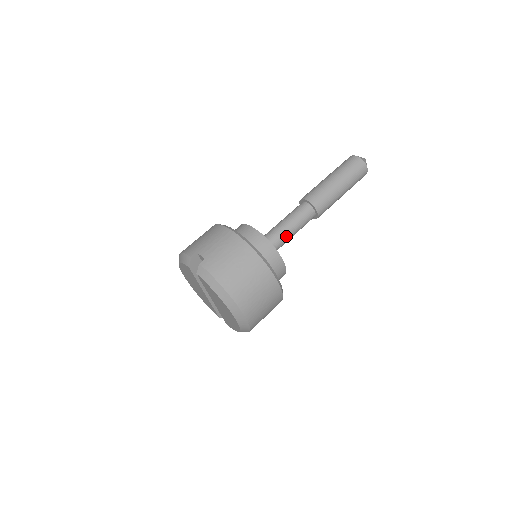
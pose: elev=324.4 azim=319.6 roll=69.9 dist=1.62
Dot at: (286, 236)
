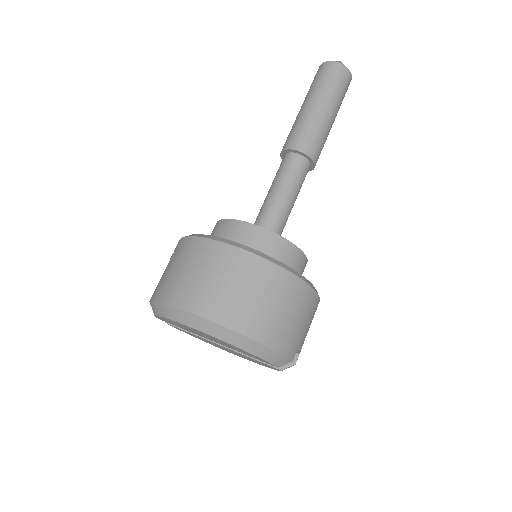
Dot at: (269, 204)
